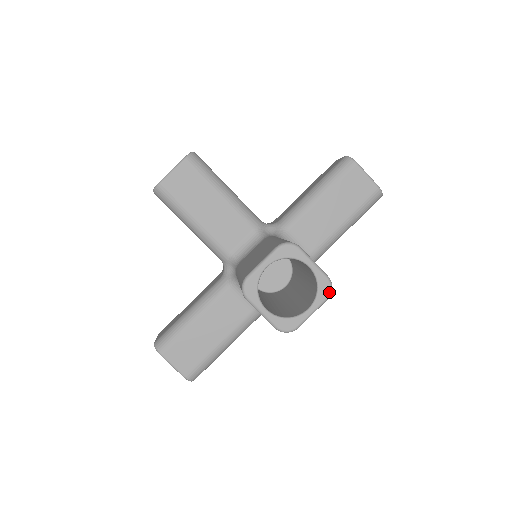
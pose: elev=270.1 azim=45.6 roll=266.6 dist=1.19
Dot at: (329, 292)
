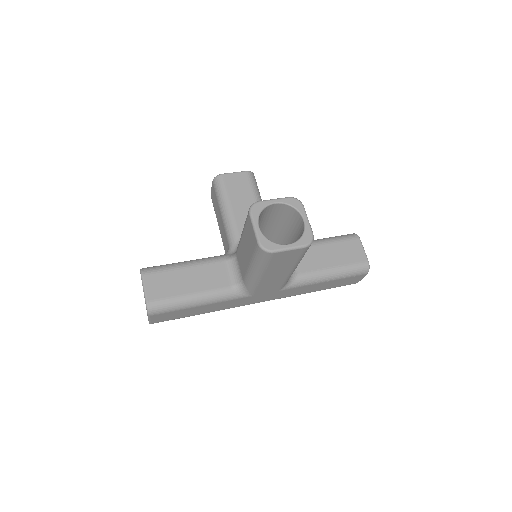
Dot at: (309, 242)
